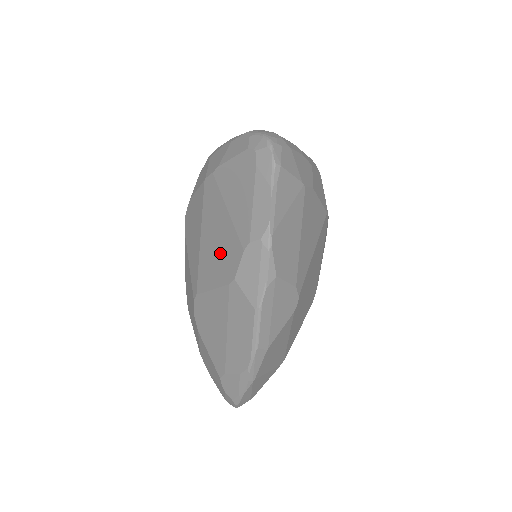
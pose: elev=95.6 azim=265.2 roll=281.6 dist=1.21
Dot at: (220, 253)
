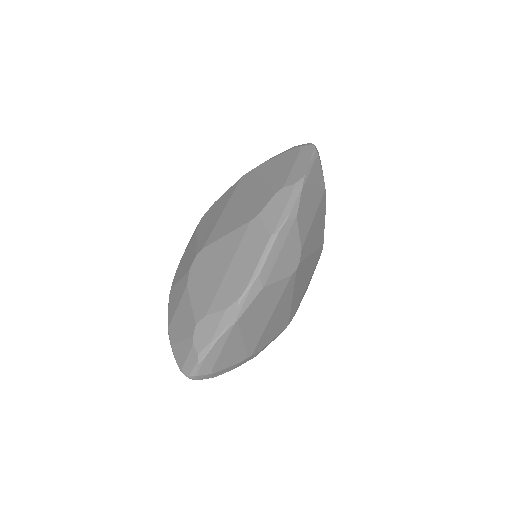
Dot at: (246, 207)
